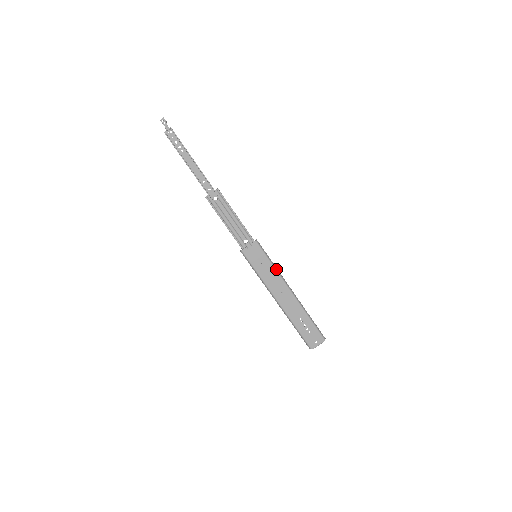
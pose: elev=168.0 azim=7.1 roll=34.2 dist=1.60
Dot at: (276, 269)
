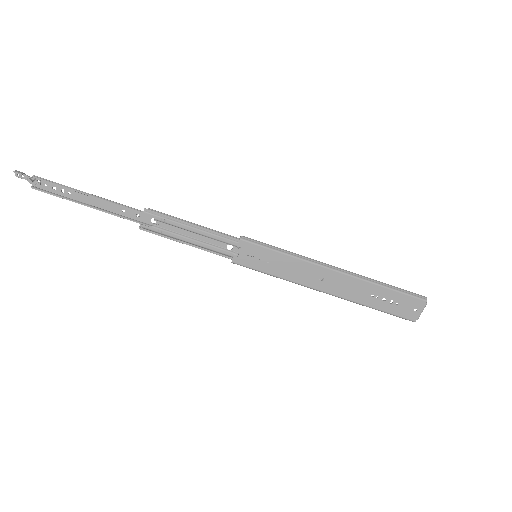
Dot at: (294, 256)
